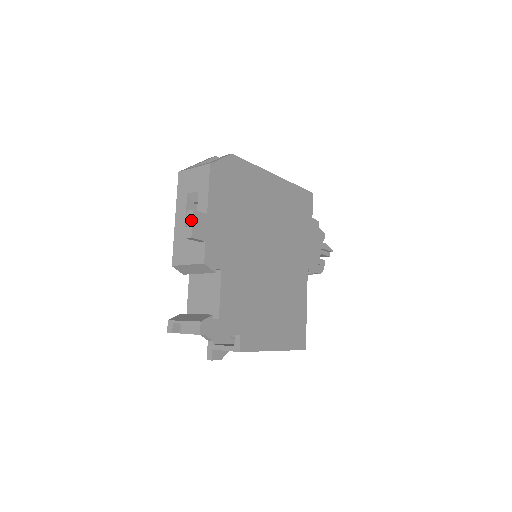
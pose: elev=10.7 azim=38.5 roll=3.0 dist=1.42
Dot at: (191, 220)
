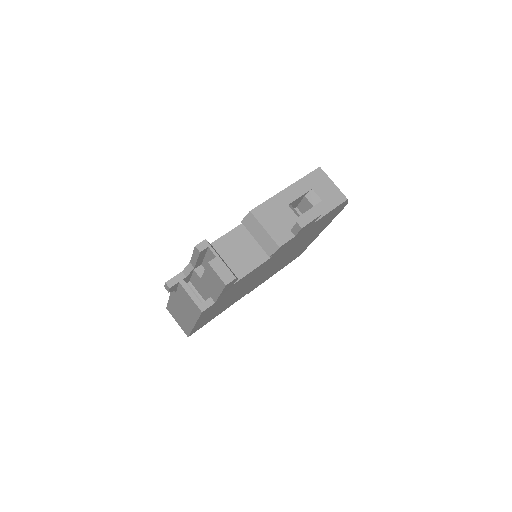
Dot at: (313, 218)
